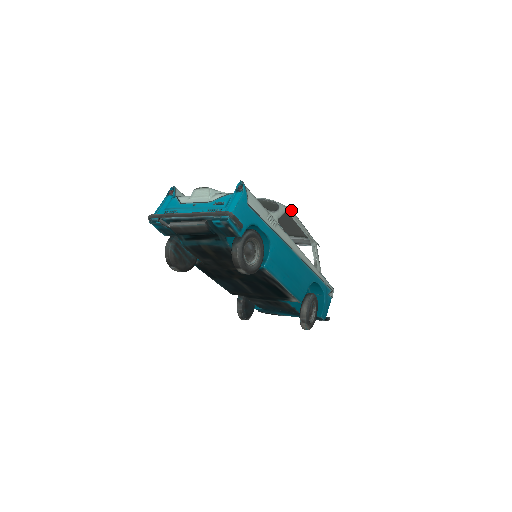
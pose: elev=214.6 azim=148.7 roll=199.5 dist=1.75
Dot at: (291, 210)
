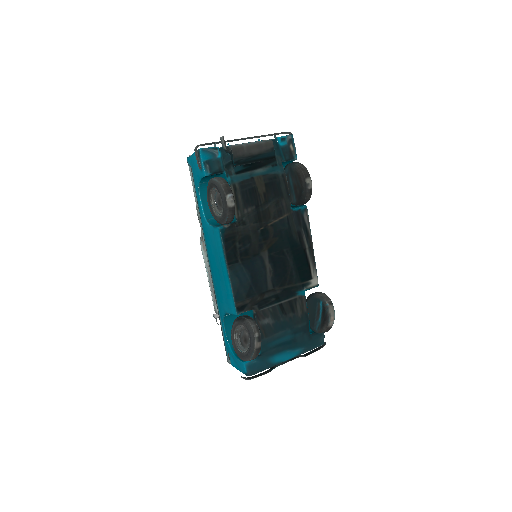
Dot at: occluded
